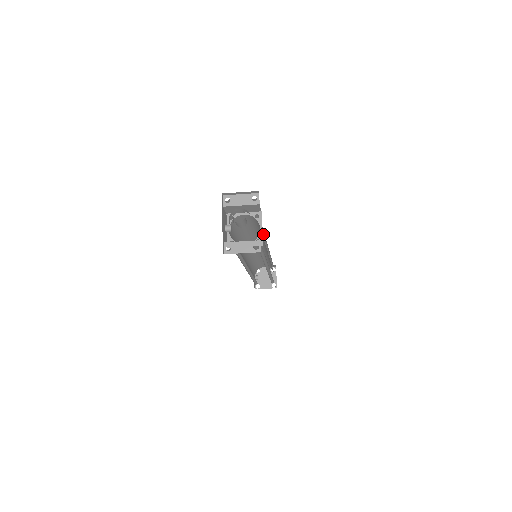
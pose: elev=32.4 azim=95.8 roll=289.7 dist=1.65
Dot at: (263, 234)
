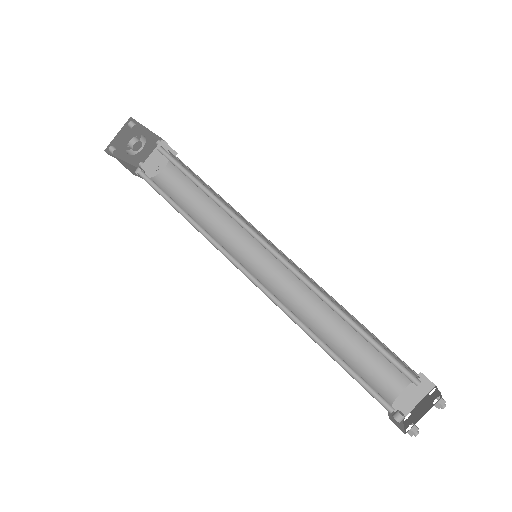
Dot at: occluded
